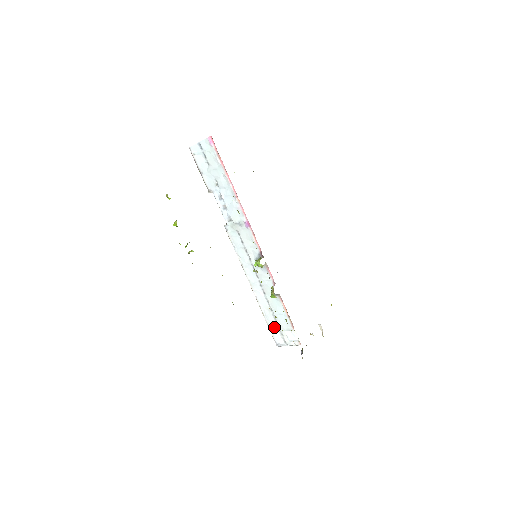
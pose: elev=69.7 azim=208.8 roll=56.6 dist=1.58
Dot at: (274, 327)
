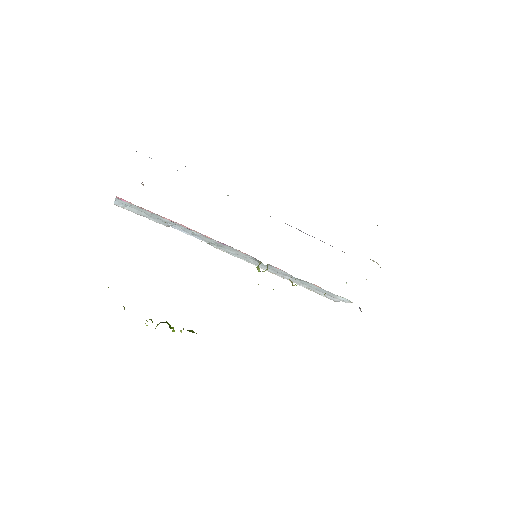
Dot at: (321, 293)
